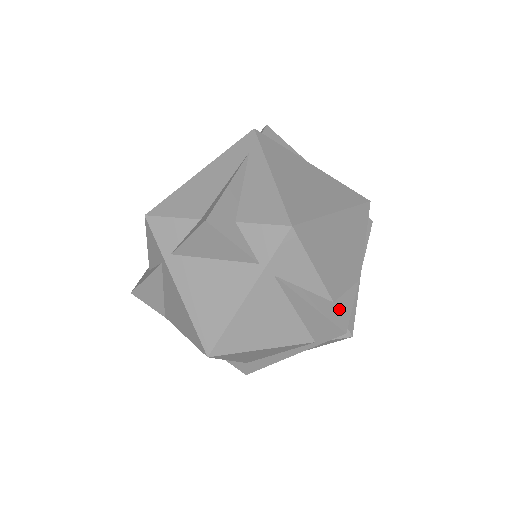
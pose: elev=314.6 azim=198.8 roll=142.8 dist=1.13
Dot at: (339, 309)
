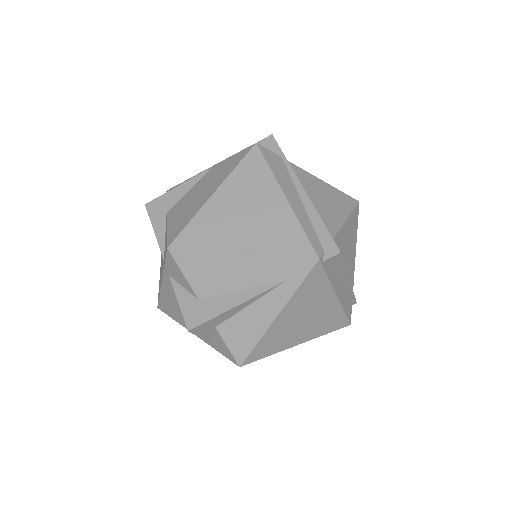
Dot at: occluded
